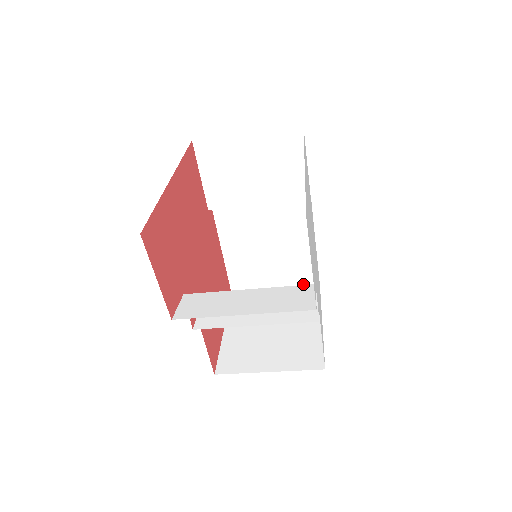
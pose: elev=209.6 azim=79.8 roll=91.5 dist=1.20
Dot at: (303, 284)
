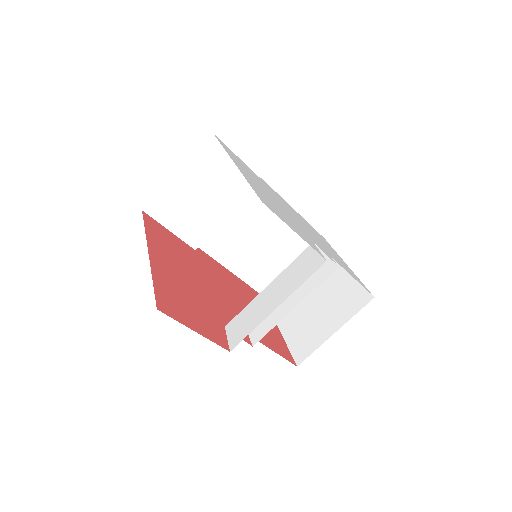
Dot at: occluded
